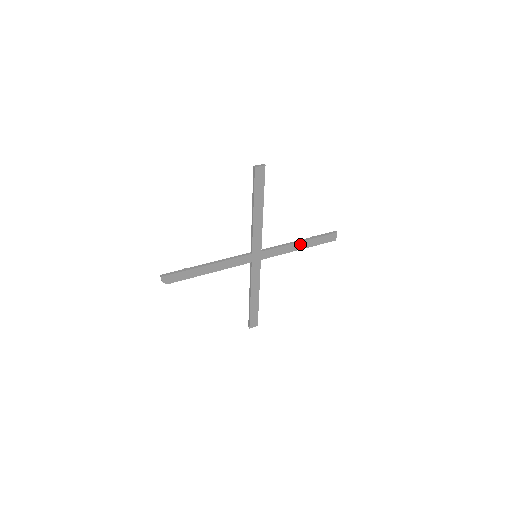
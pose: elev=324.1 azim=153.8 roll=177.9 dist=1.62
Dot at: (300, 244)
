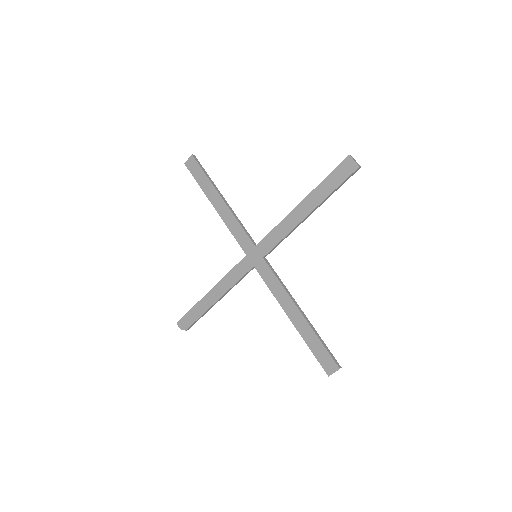
Dot at: (302, 208)
